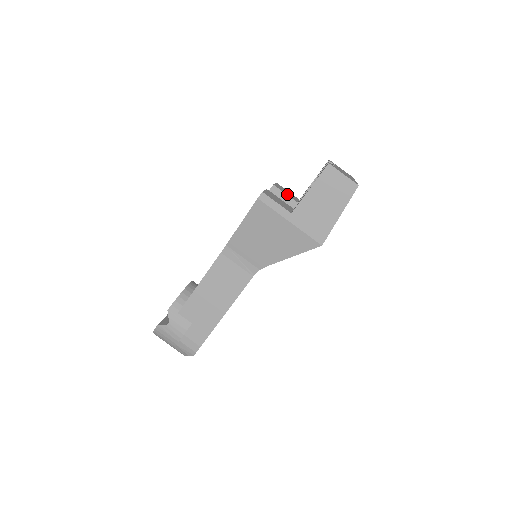
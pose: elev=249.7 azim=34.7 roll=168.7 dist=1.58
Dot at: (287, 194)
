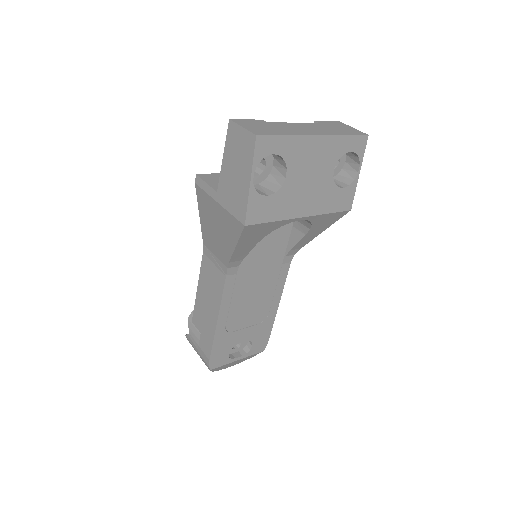
Dot at: occluded
